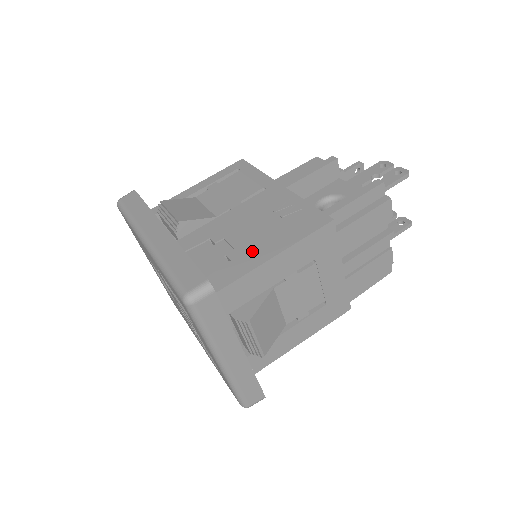
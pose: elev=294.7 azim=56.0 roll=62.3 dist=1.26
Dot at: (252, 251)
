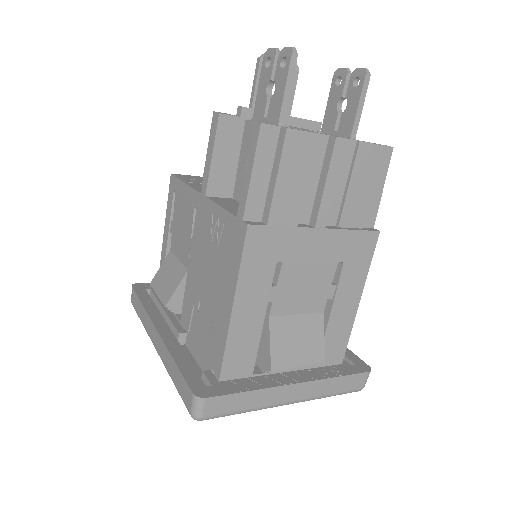
Dot at: (218, 310)
